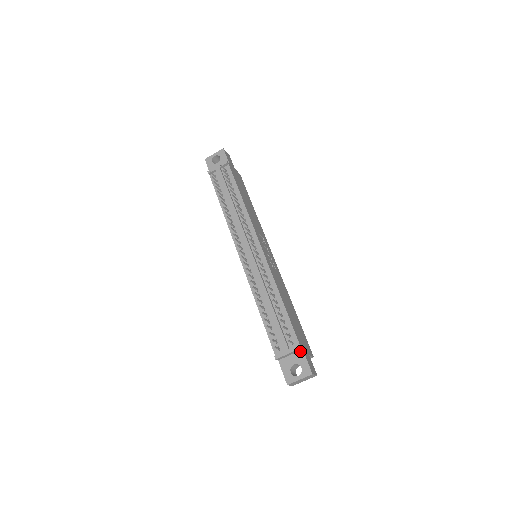
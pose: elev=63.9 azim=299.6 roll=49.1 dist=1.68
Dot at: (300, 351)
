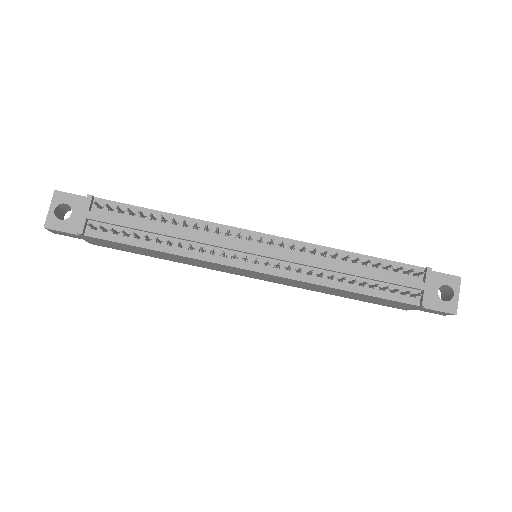
Dot at: occluded
